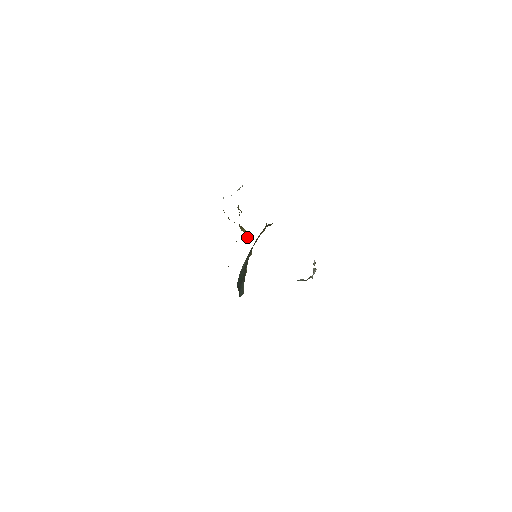
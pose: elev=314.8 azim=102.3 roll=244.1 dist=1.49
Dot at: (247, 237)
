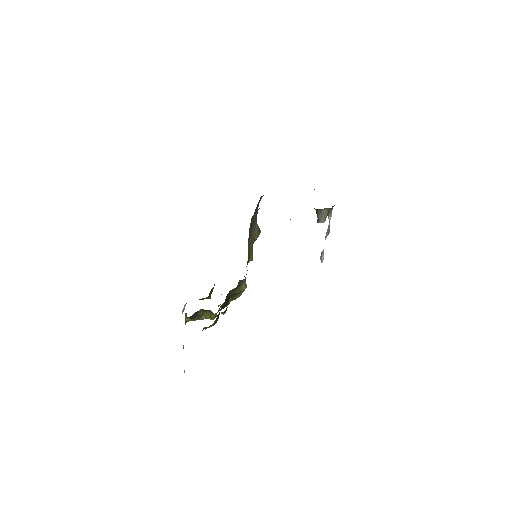
Dot at: occluded
